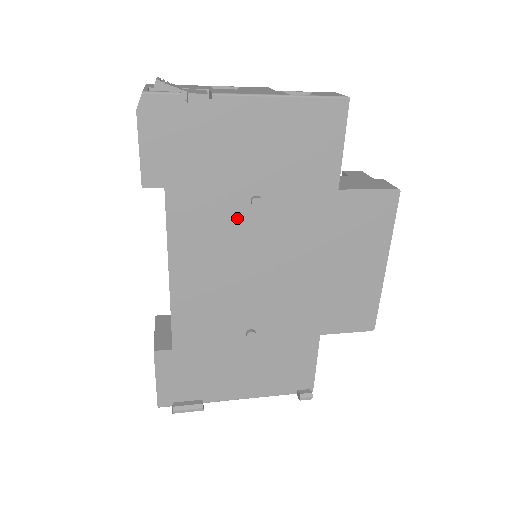
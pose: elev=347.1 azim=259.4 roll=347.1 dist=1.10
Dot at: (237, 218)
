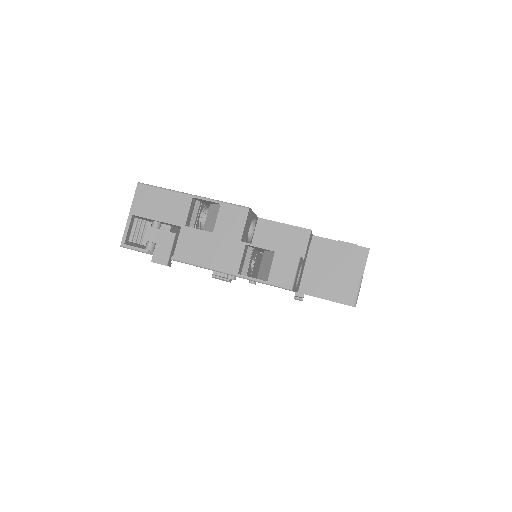
Dot at: occluded
